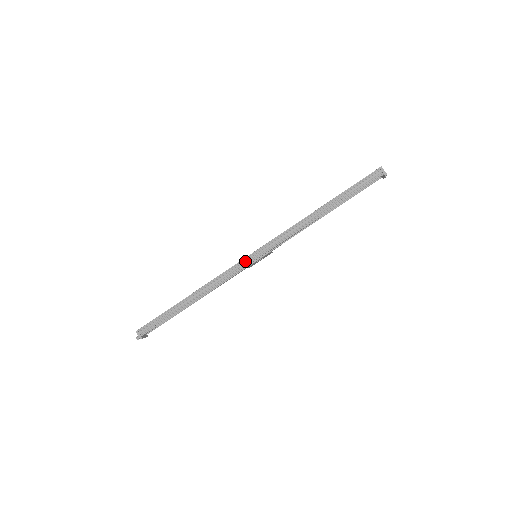
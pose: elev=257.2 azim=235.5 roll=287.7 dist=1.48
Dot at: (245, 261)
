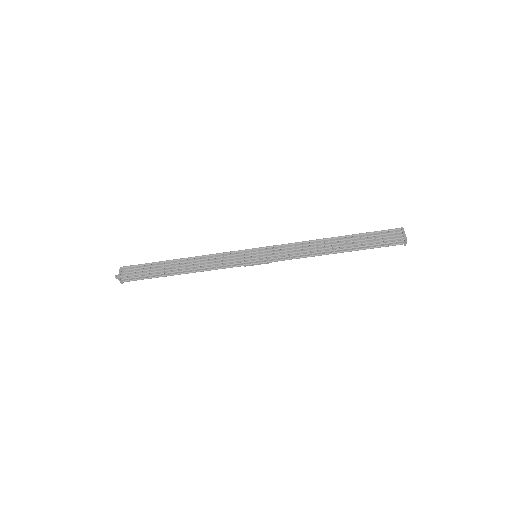
Dot at: (245, 263)
